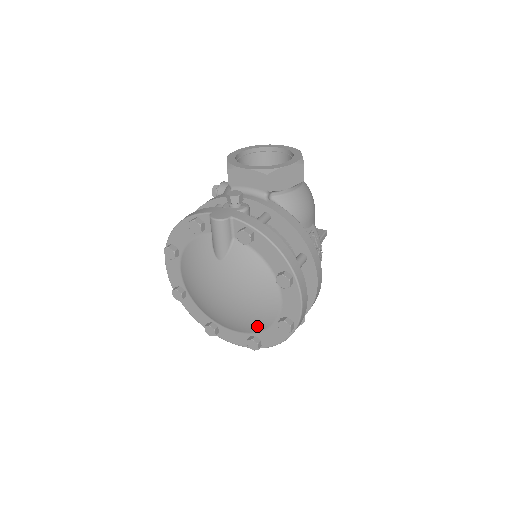
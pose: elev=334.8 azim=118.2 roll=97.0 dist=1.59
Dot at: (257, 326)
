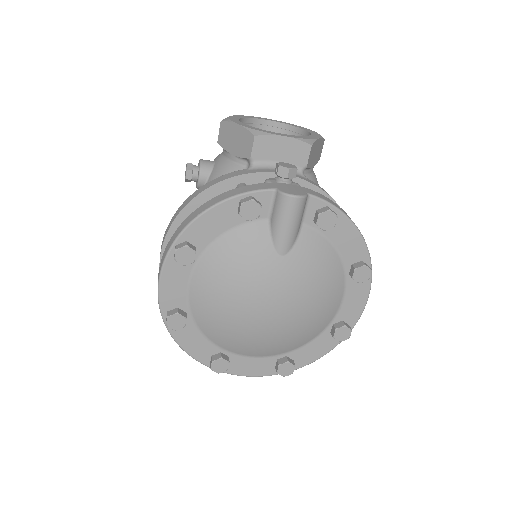
Dot at: (300, 342)
